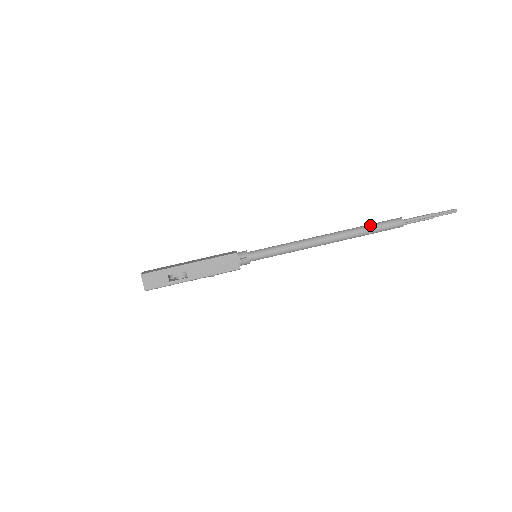
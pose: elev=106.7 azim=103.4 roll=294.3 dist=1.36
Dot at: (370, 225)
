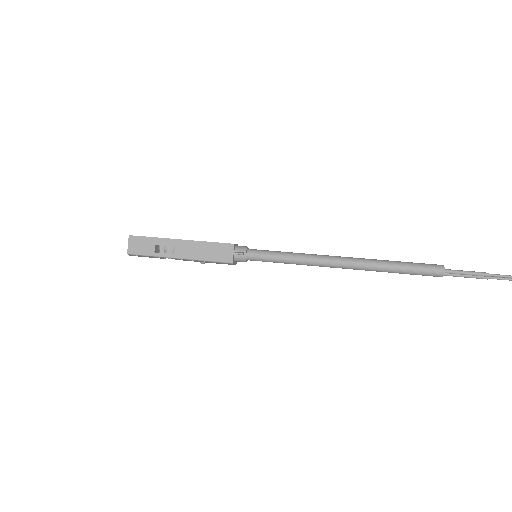
Dot at: (400, 262)
